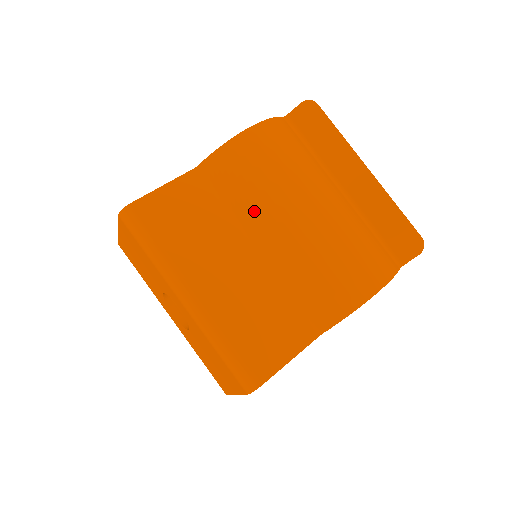
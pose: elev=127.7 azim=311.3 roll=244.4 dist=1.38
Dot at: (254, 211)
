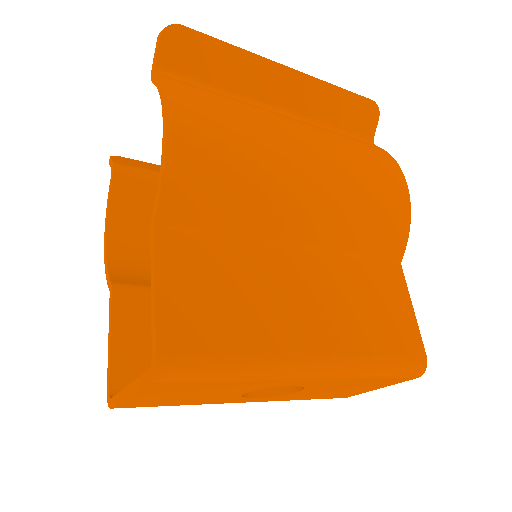
Dot at: (265, 211)
